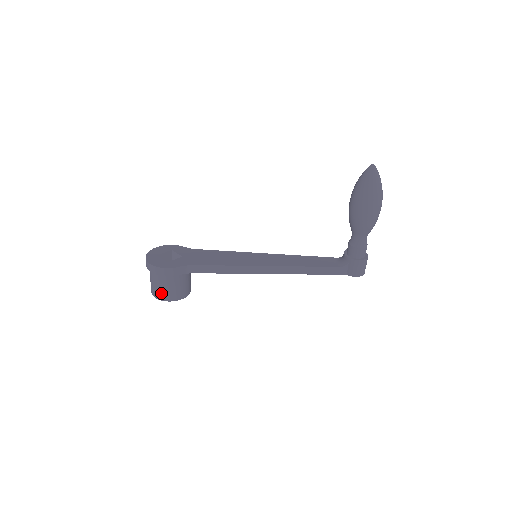
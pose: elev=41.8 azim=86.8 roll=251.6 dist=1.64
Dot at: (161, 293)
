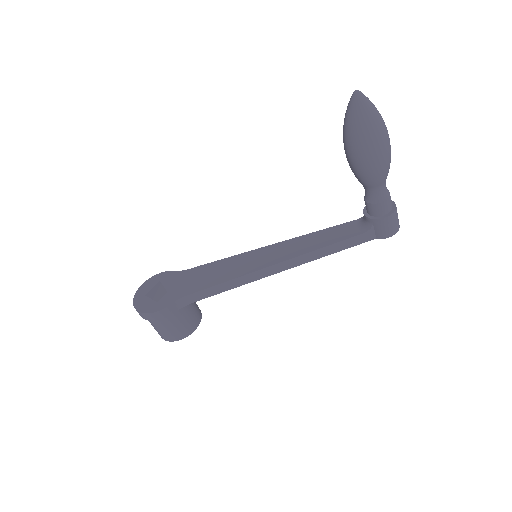
Dot at: (167, 335)
